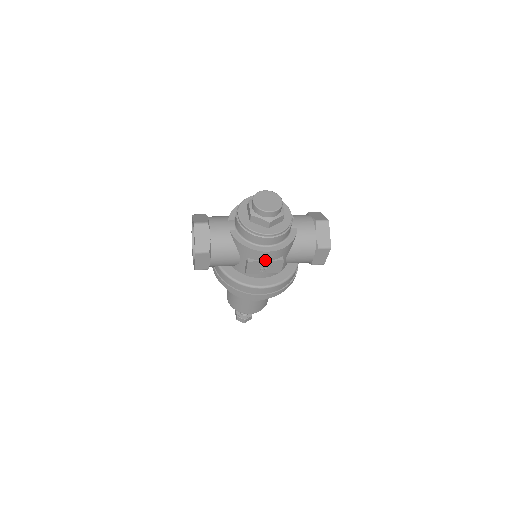
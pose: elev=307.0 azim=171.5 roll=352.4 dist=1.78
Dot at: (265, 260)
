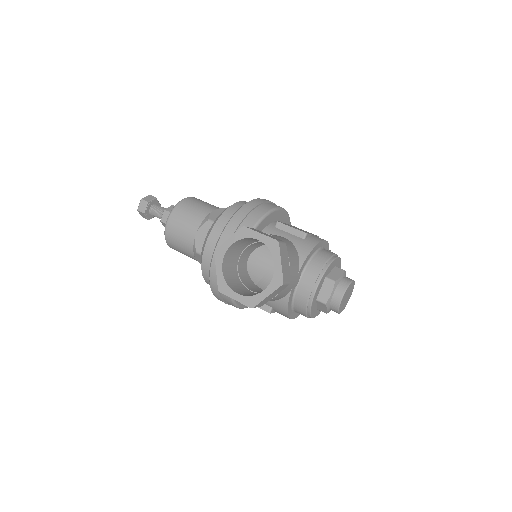
Dot at: occluded
